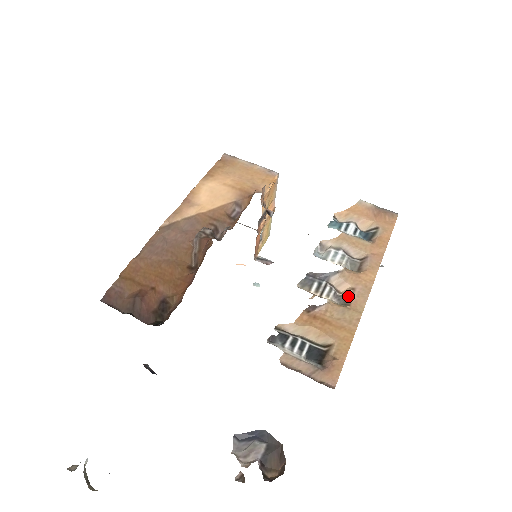
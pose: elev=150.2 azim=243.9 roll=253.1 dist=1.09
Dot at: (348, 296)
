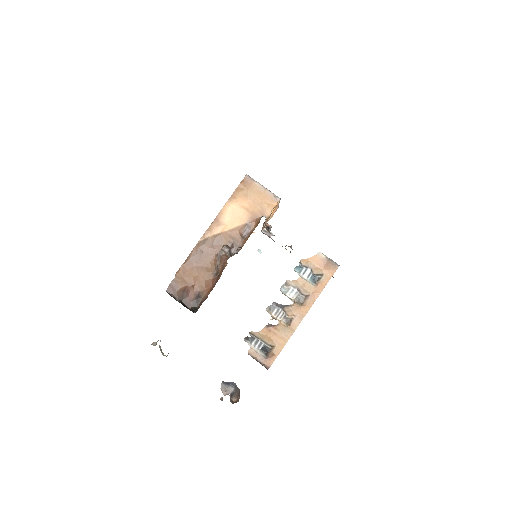
Dot at: (291, 320)
